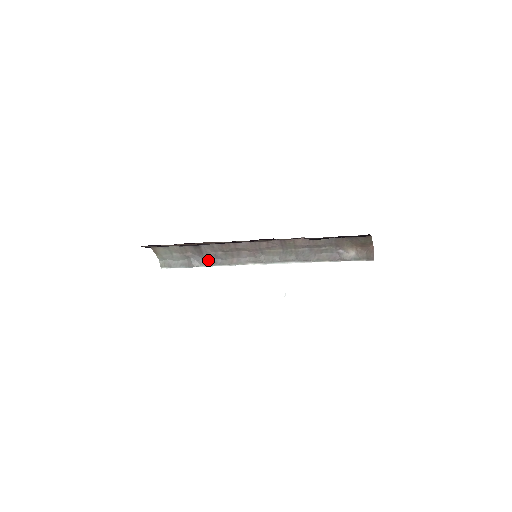
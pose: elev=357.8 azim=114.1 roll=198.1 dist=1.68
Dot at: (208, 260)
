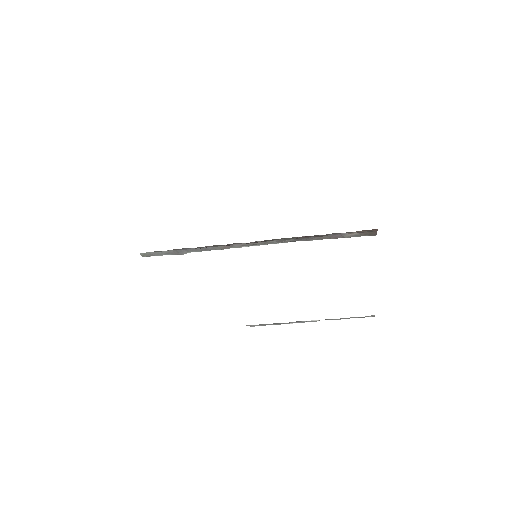
Dot at: (197, 249)
